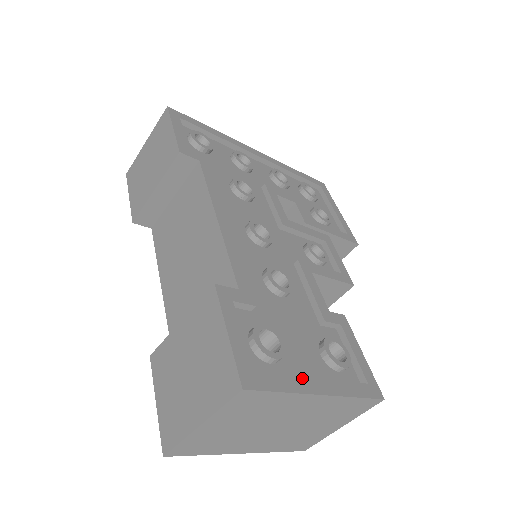
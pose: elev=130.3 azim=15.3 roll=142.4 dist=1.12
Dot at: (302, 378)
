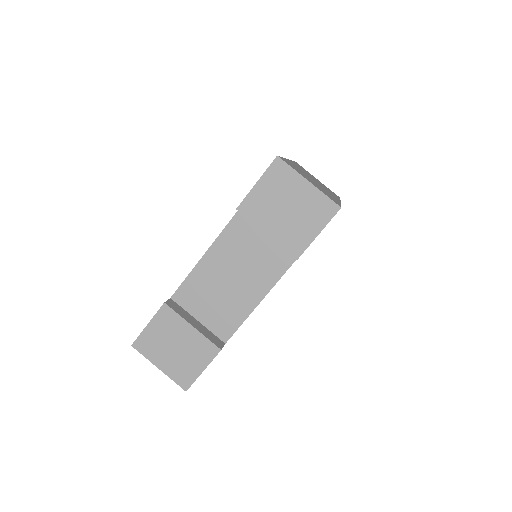
Dot at: occluded
